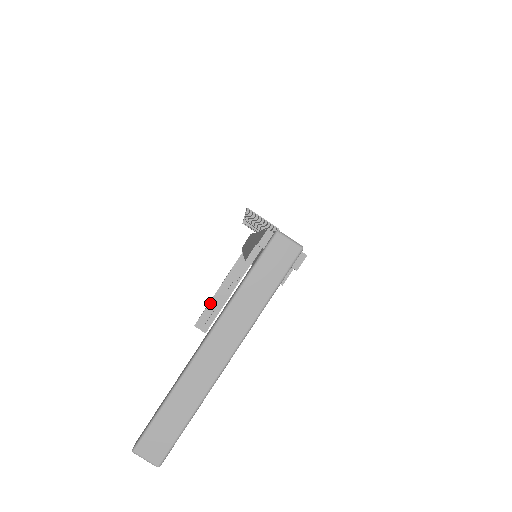
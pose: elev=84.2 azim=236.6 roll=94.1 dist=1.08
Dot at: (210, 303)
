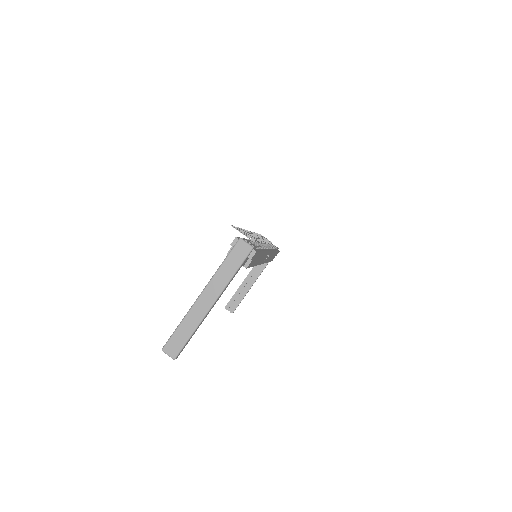
Dot at: (236, 292)
